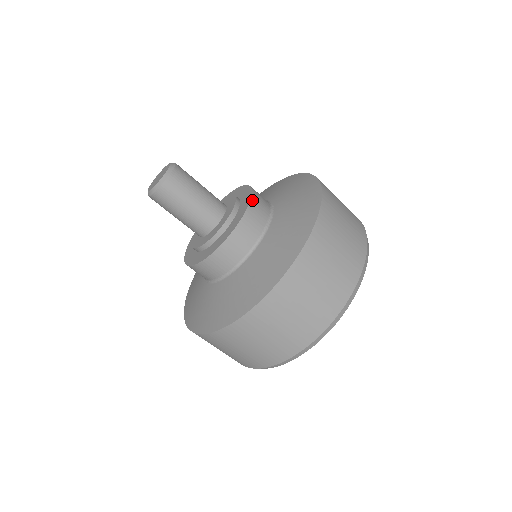
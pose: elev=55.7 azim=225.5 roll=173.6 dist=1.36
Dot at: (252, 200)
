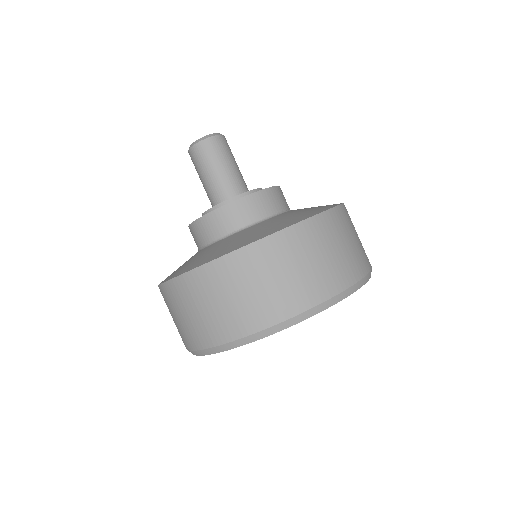
Dot at: (279, 187)
